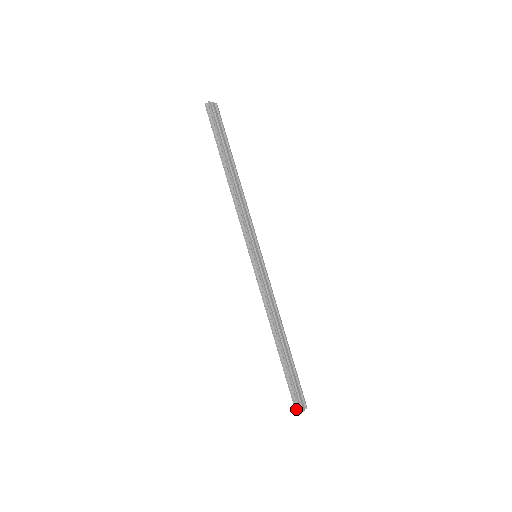
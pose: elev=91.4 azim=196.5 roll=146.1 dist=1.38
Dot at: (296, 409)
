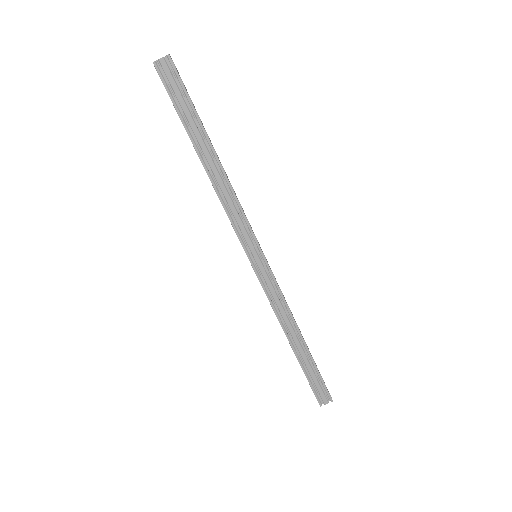
Dot at: (317, 399)
